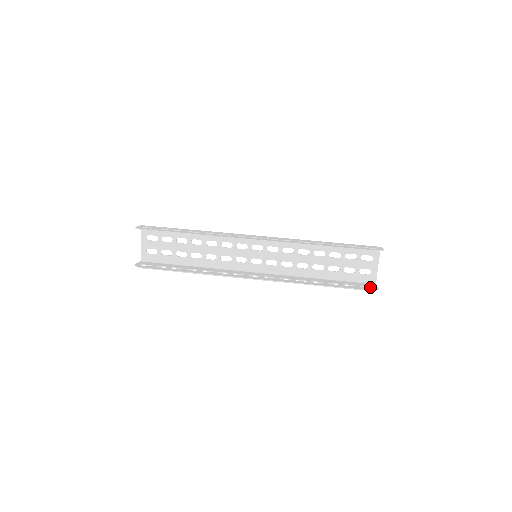
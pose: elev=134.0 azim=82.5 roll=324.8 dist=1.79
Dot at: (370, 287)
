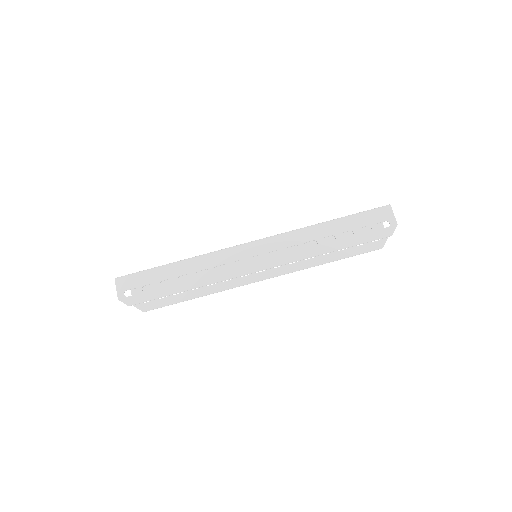
Dot at: occluded
